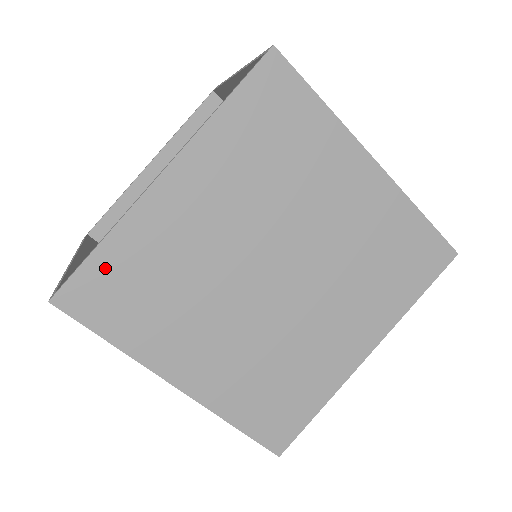
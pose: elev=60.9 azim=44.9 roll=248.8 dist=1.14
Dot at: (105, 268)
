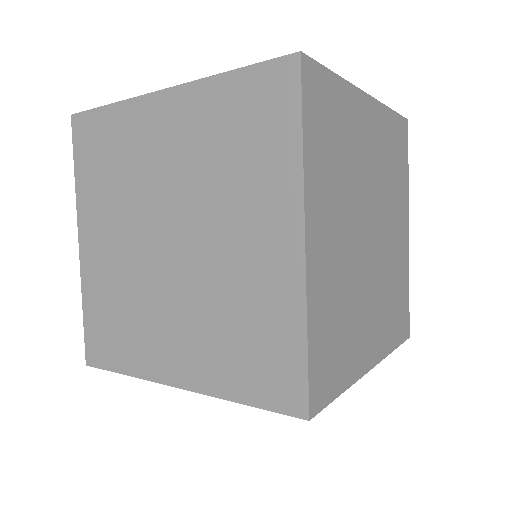
Dot at: (101, 123)
